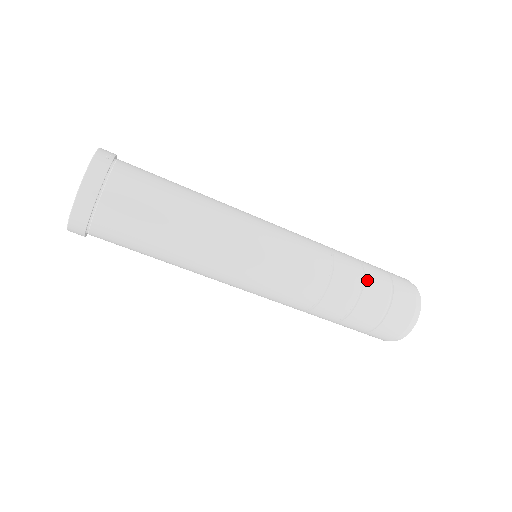
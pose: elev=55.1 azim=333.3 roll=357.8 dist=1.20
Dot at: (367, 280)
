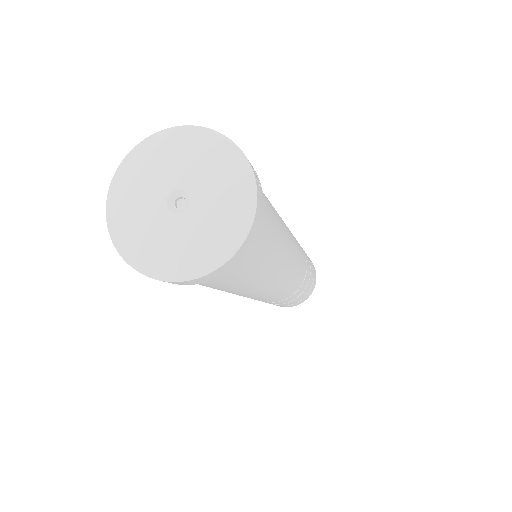
Dot at: occluded
